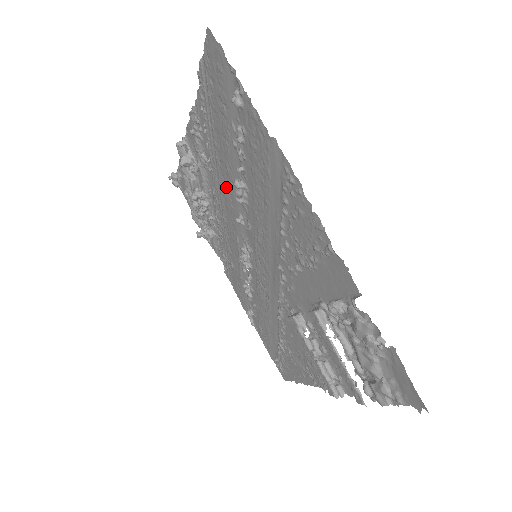
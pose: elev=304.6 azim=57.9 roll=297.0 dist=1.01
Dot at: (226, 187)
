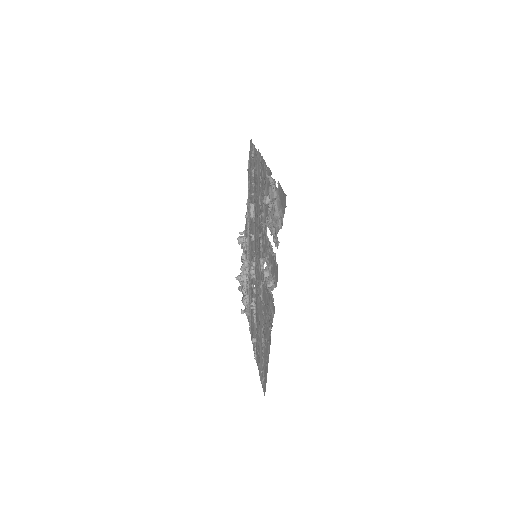
Dot at: (251, 226)
